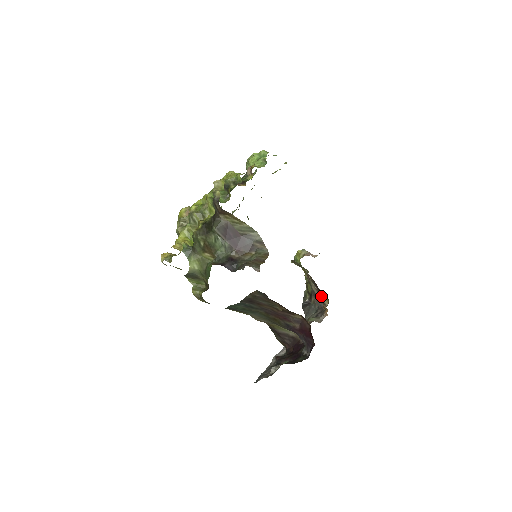
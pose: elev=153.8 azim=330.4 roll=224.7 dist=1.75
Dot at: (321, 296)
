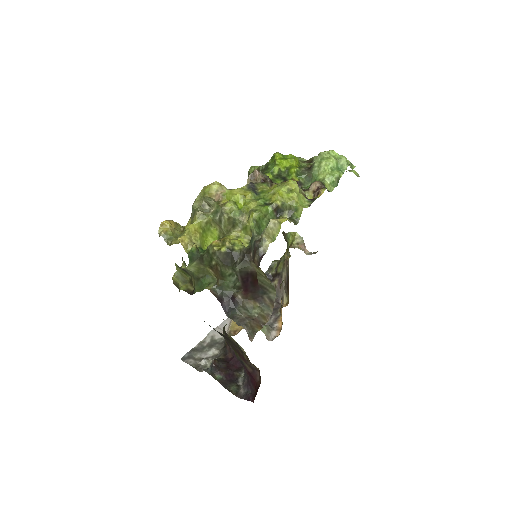
Dot at: (285, 290)
